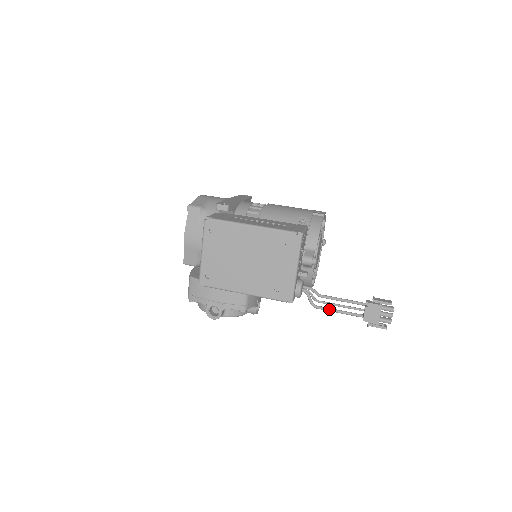
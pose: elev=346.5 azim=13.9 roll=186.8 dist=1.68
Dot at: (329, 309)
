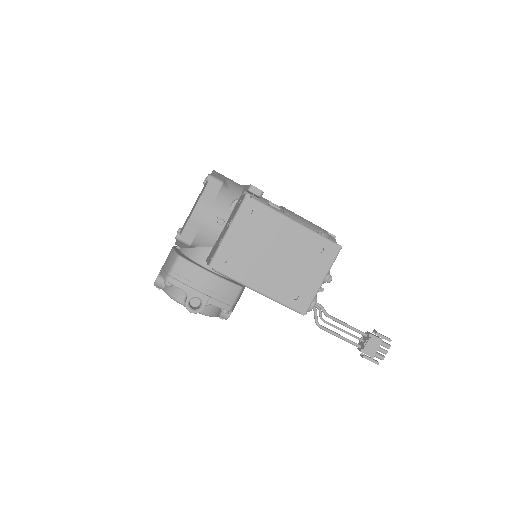
Dot at: (332, 332)
